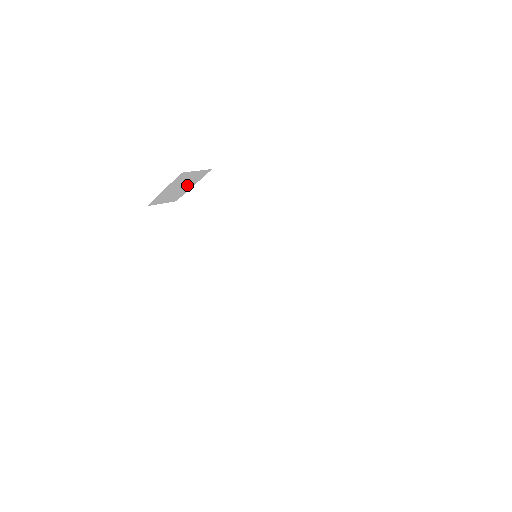
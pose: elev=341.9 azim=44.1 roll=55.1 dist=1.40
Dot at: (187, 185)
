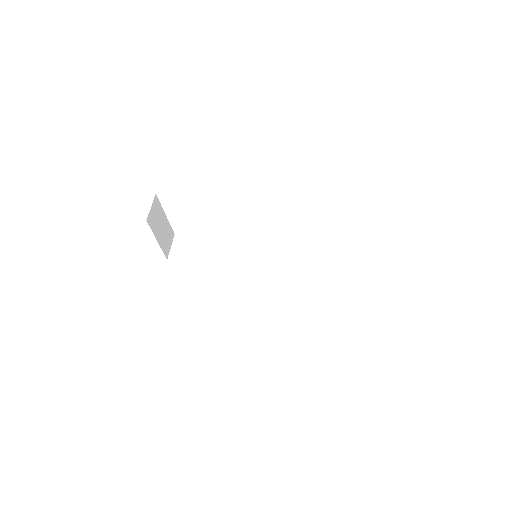
Dot at: occluded
